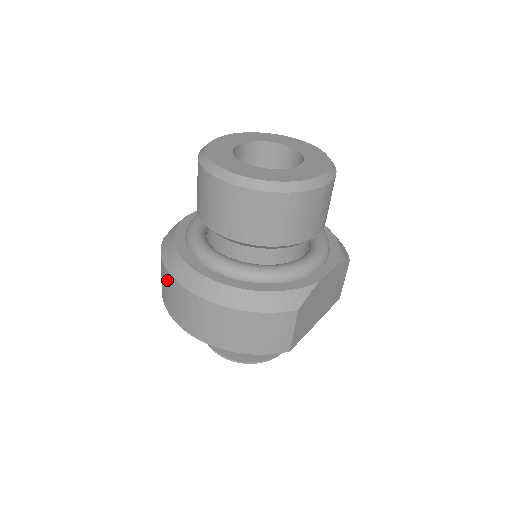
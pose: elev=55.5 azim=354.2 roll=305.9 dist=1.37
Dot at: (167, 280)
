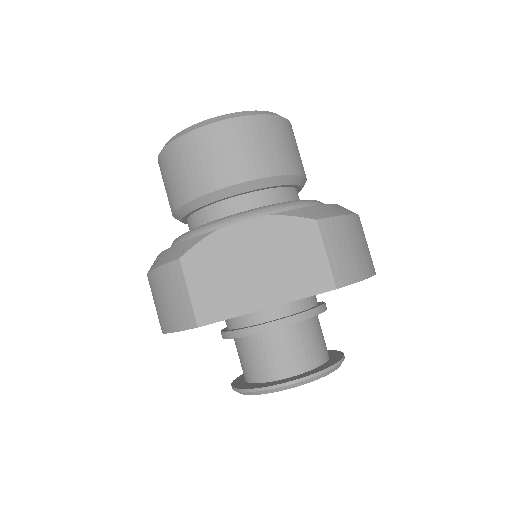
Dot at: occluded
